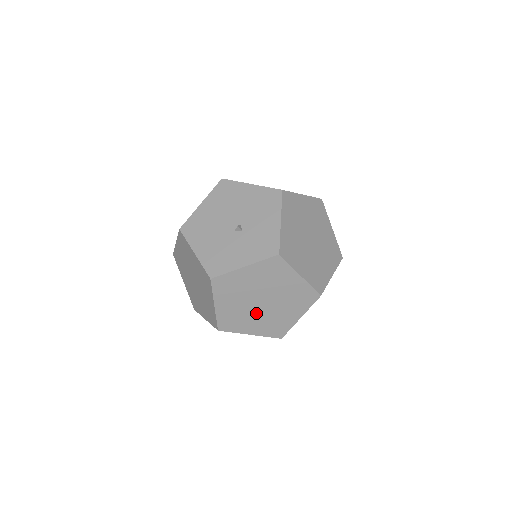
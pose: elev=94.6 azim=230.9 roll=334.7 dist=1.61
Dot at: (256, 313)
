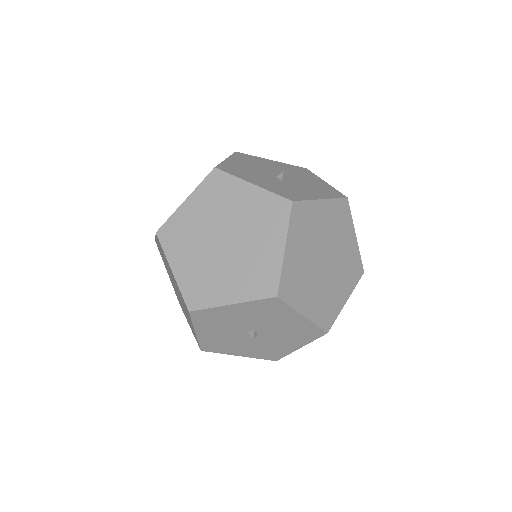
Dot at: (205, 249)
